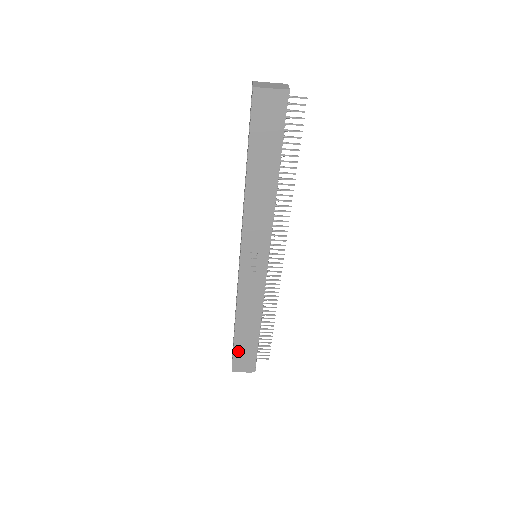
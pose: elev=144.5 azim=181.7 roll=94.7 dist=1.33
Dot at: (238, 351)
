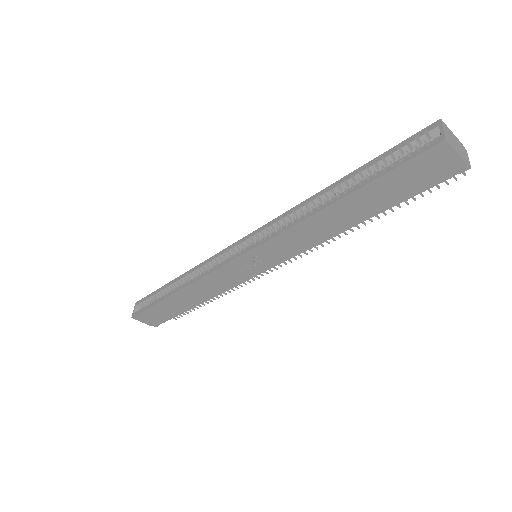
Dot at: (156, 309)
